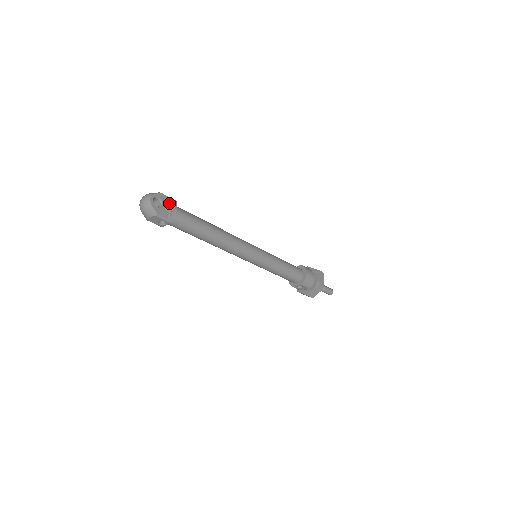
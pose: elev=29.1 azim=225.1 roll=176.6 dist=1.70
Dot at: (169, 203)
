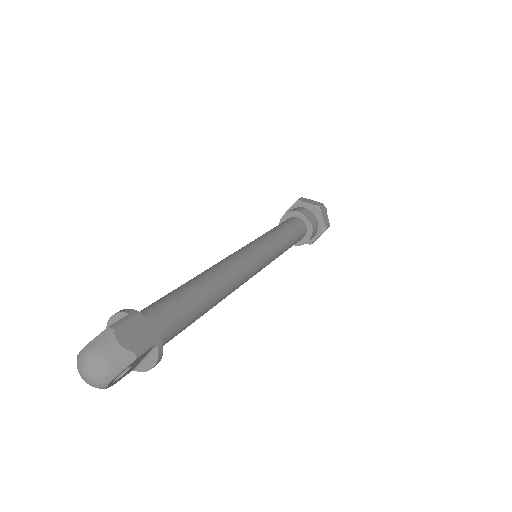
Dot at: (146, 354)
